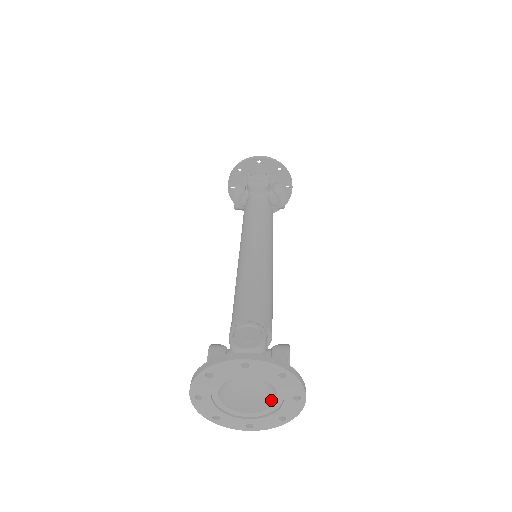
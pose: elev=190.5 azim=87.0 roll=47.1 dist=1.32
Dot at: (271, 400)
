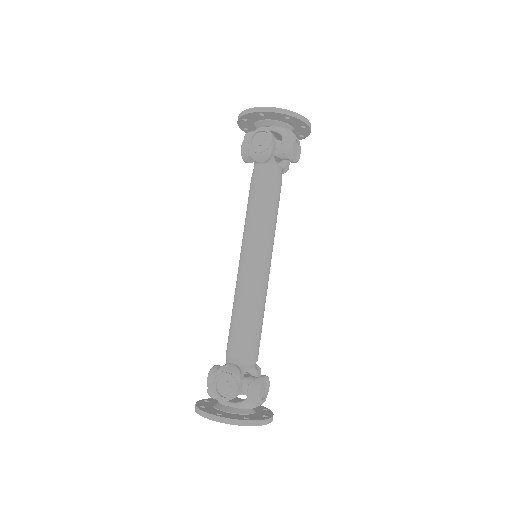
Dot at: occluded
